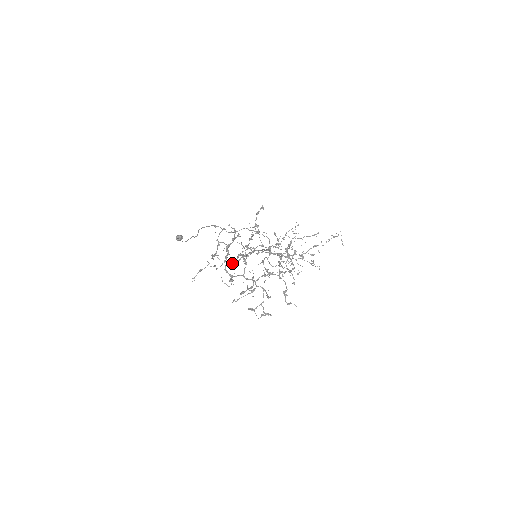
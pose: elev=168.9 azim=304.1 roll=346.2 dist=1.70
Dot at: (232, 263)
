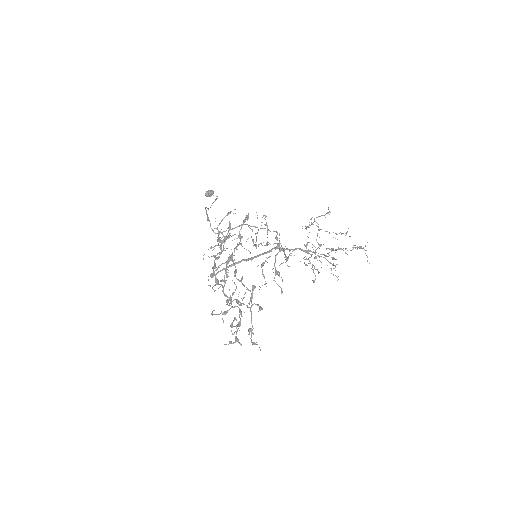
Dot at: (210, 275)
